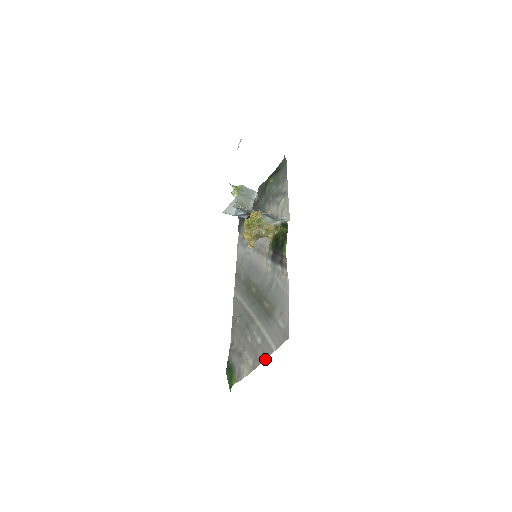
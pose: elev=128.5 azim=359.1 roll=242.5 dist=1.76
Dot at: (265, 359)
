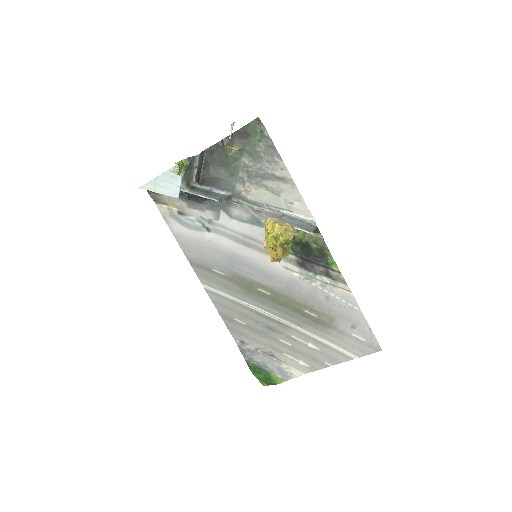
Dot at: occluded
